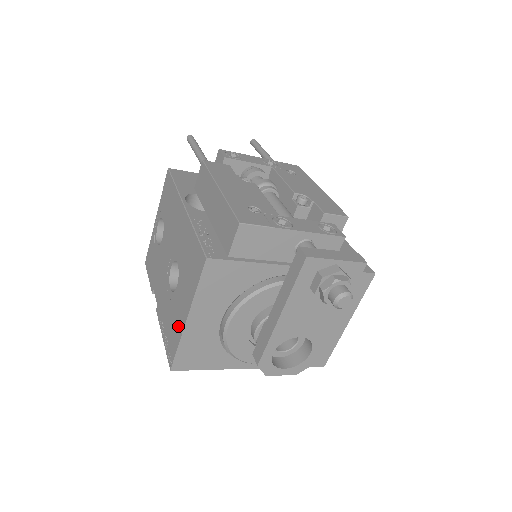
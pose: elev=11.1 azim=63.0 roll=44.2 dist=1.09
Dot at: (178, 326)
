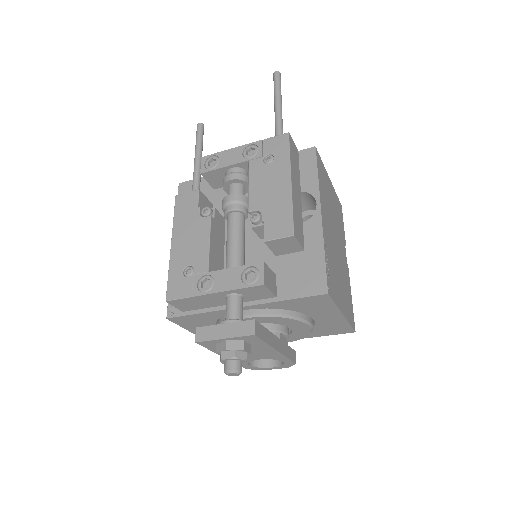
Dot at: occluded
